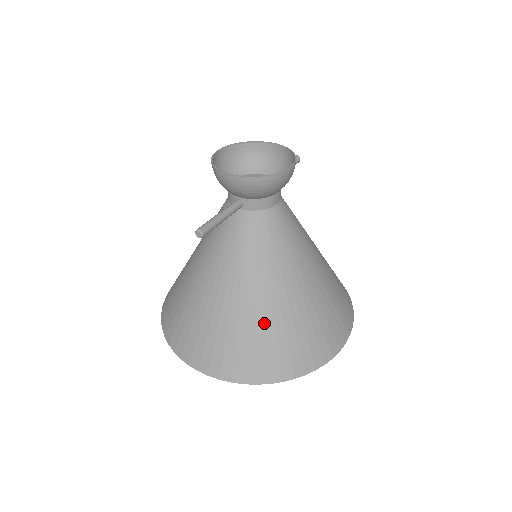
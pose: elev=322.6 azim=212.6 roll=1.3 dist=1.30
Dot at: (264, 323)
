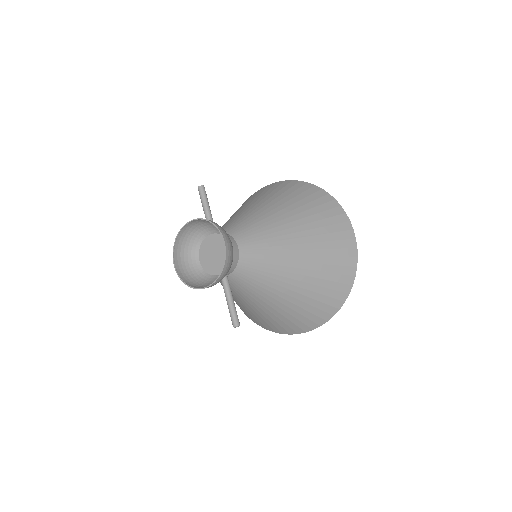
Dot at: (309, 291)
